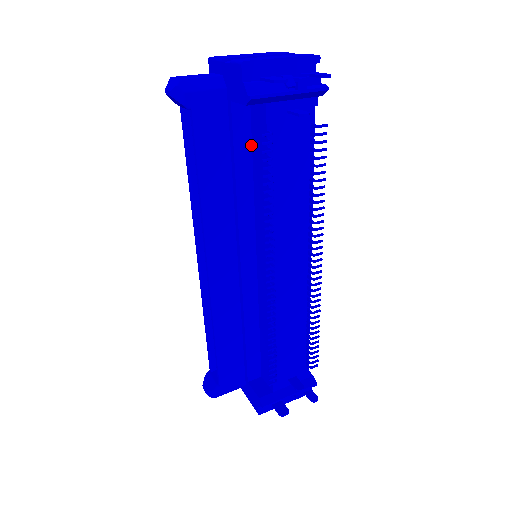
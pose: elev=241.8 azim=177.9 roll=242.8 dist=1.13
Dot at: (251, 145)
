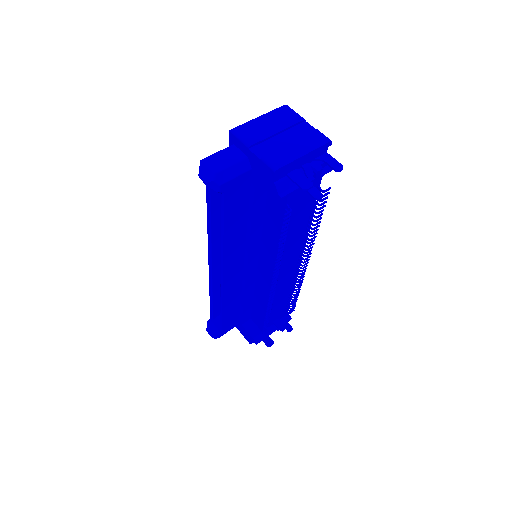
Dot at: (266, 200)
